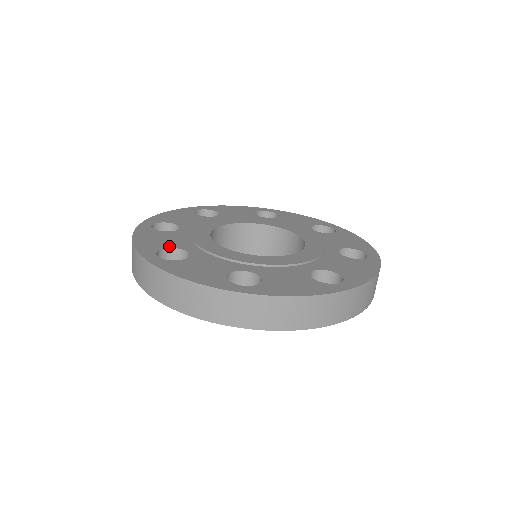
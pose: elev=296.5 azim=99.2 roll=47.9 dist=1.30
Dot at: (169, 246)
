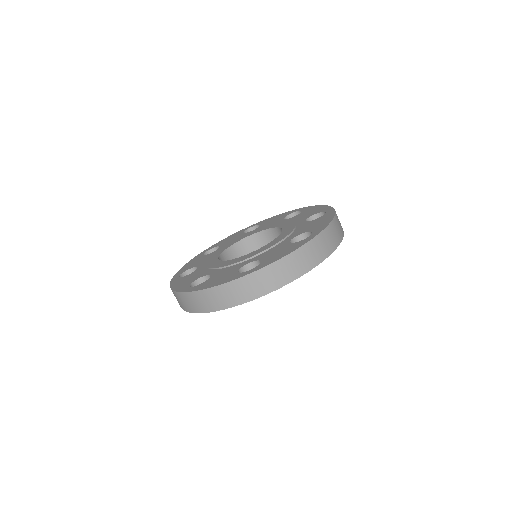
Dot at: (236, 271)
